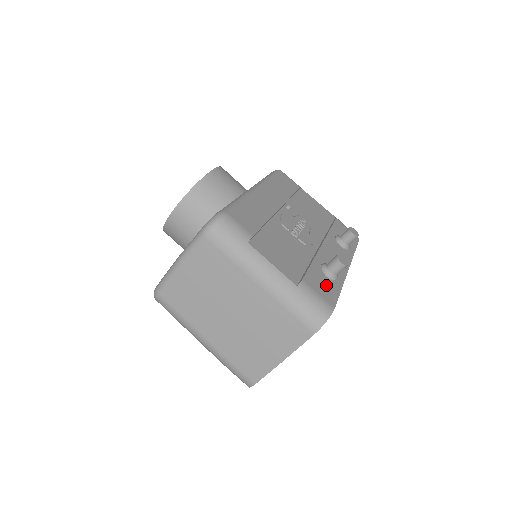
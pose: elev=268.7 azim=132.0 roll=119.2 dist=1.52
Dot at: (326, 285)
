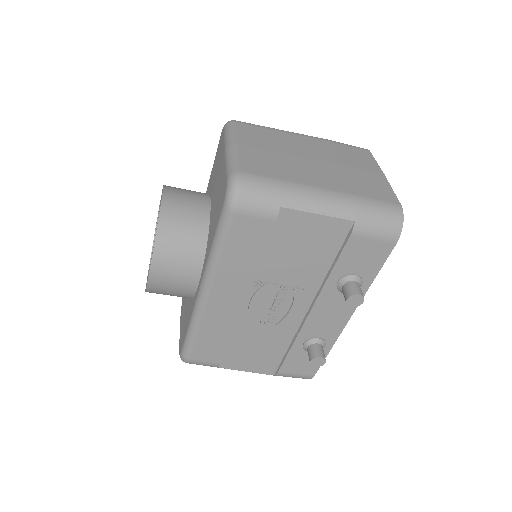
Dot at: (307, 361)
